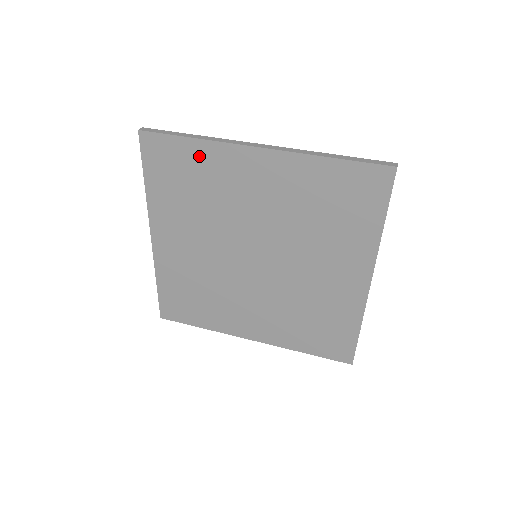
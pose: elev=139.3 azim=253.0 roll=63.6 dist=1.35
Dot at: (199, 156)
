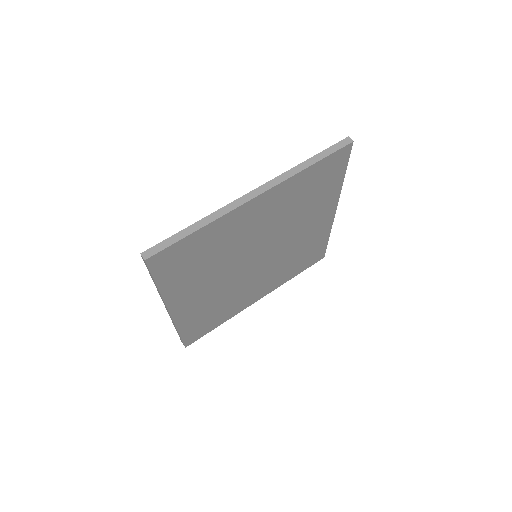
Dot at: (207, 236)
